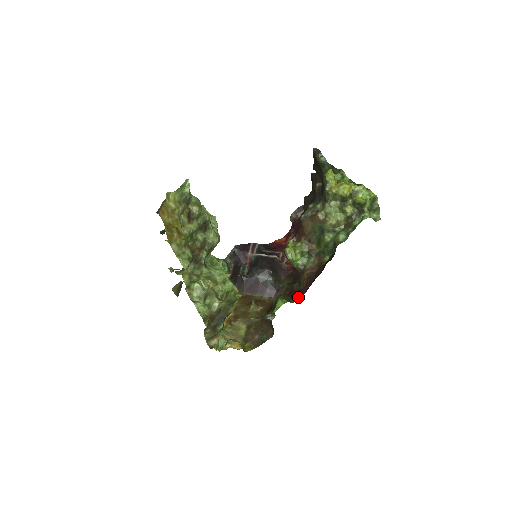
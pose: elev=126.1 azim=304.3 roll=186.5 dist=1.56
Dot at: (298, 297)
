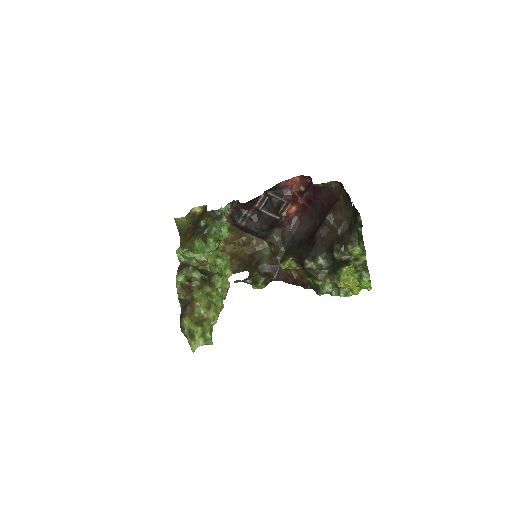
Dot at: (275, 278)
